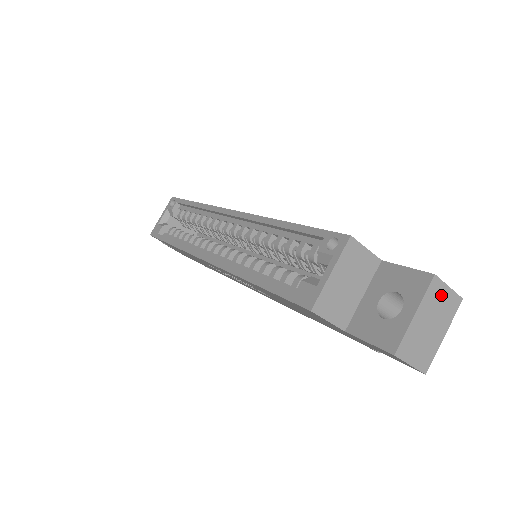
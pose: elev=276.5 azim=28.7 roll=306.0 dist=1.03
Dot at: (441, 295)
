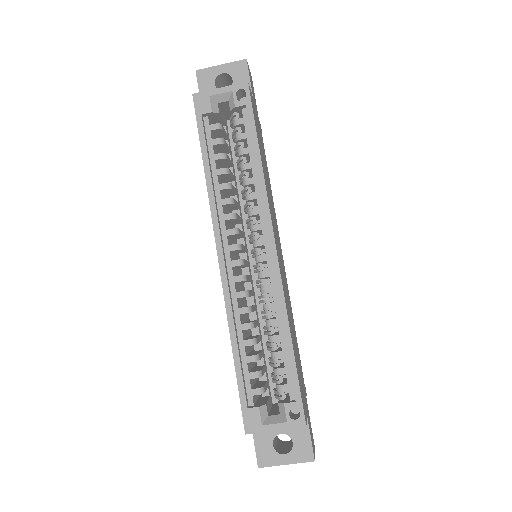
Dot at: occluded
